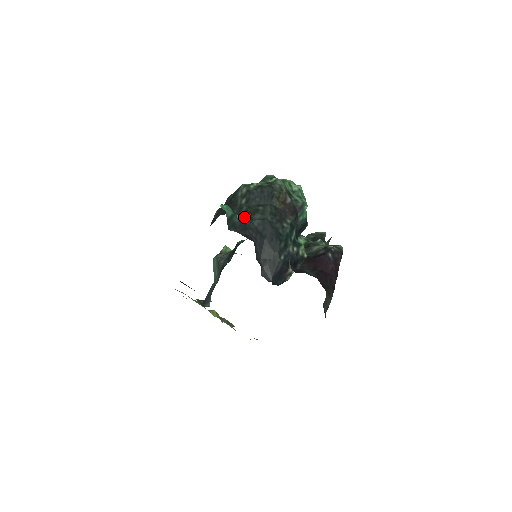
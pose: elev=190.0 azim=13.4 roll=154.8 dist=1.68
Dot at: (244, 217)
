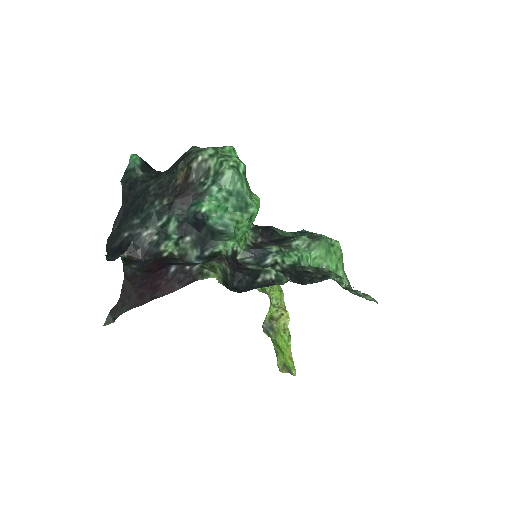
Dot at: (146, 177)
